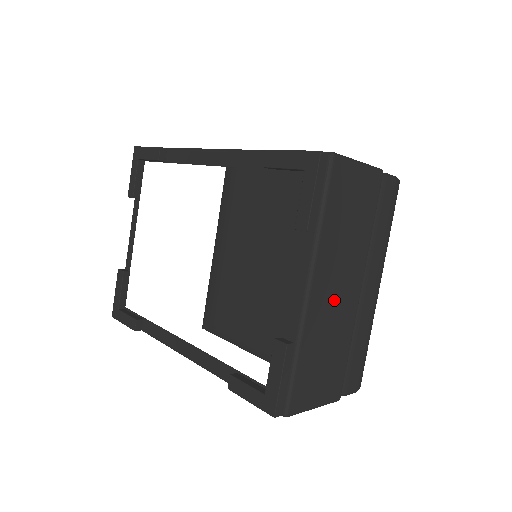
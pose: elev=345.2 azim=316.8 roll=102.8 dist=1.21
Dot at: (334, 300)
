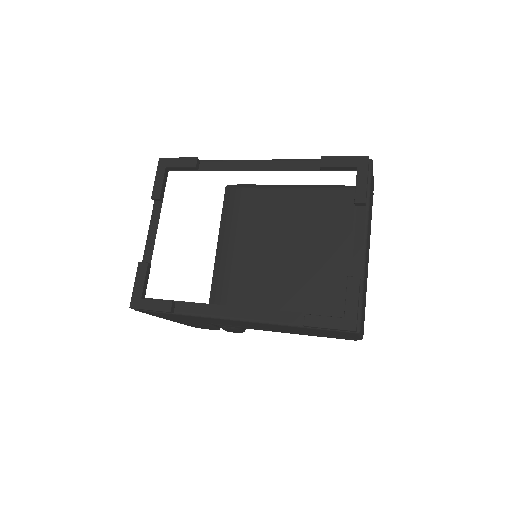
Dot at: (367, 258)
